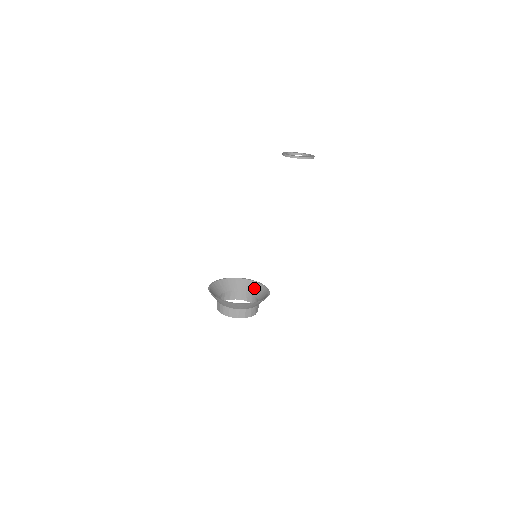
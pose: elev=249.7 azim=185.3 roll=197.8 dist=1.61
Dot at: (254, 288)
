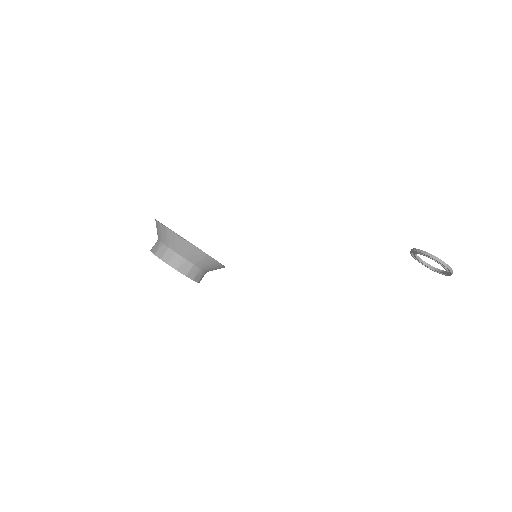
Dot at: occluded
